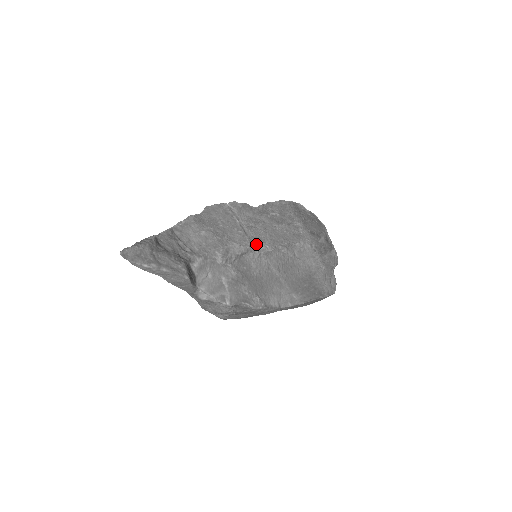
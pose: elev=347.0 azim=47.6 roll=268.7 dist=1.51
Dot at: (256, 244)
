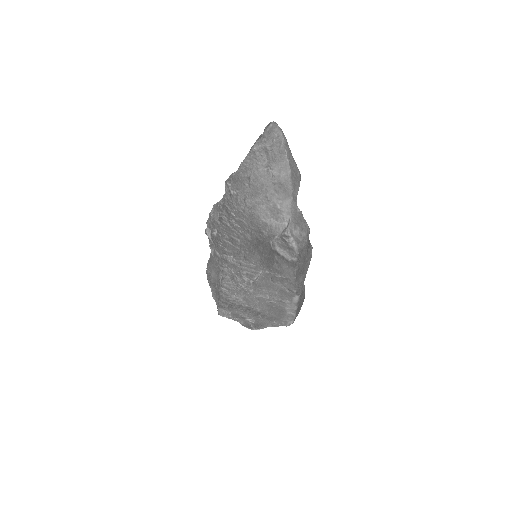
Dot at: occluded
